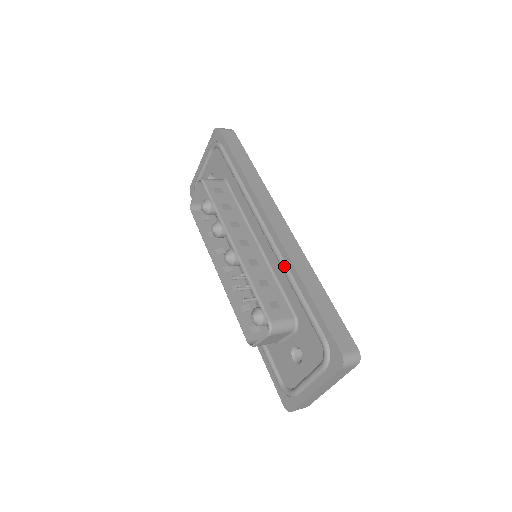
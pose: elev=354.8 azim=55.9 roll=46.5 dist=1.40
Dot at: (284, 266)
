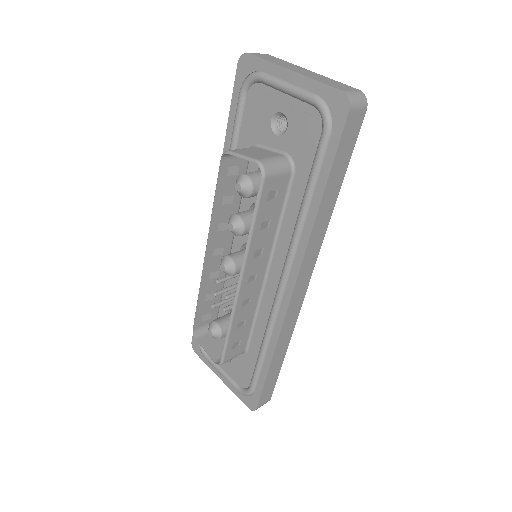
Dot at: (270, 330)
